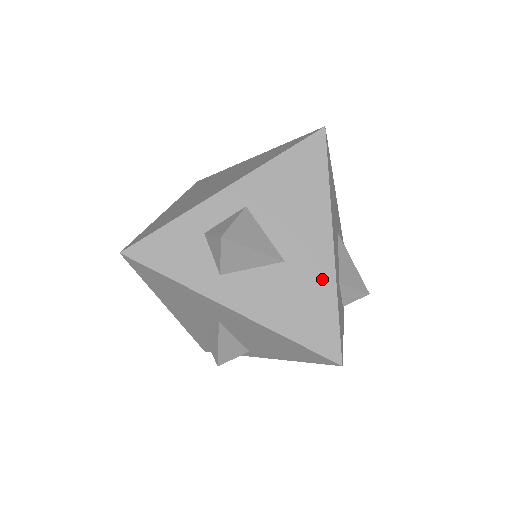
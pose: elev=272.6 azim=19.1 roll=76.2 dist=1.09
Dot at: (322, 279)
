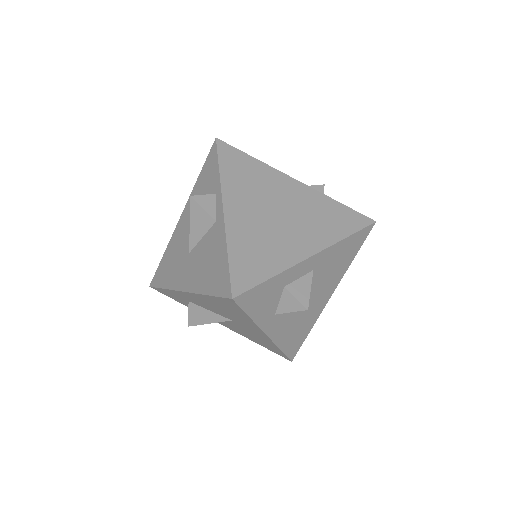
Dot at: (314, 316)
